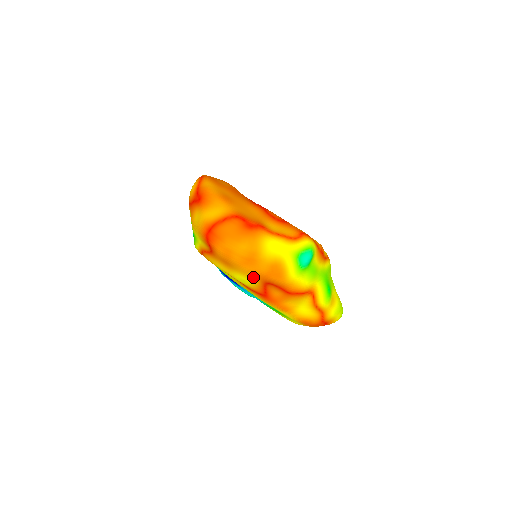
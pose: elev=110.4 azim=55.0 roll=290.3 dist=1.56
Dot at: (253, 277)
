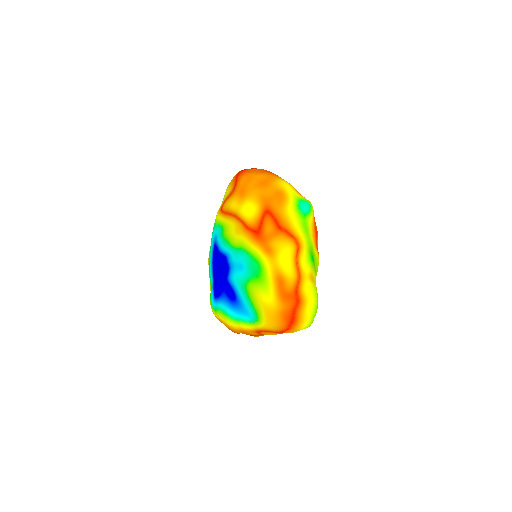
Dot at: (258, 201)
